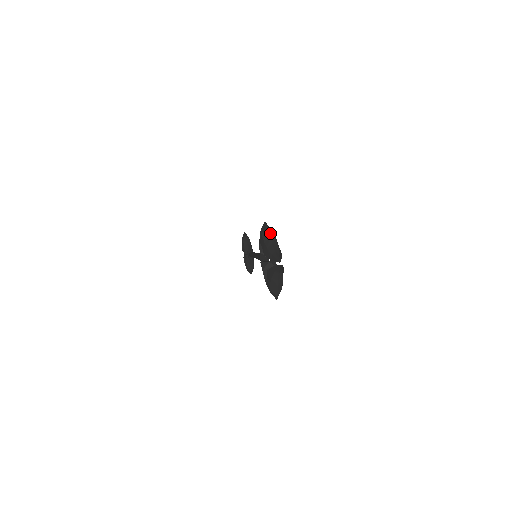
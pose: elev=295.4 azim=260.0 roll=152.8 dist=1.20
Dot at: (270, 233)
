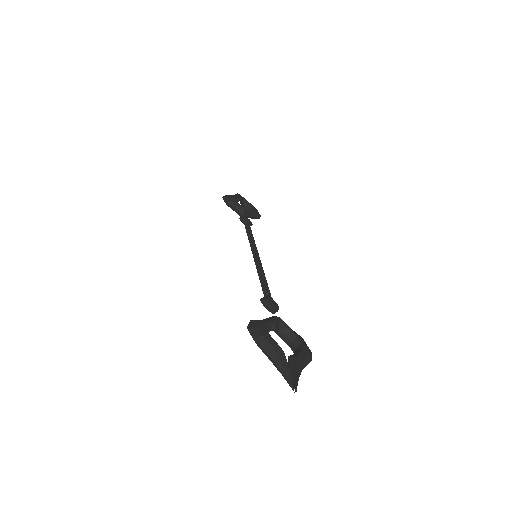
Dot at: (261, 344)
